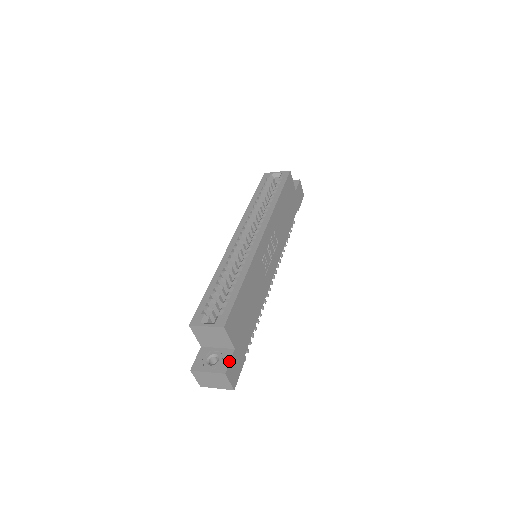
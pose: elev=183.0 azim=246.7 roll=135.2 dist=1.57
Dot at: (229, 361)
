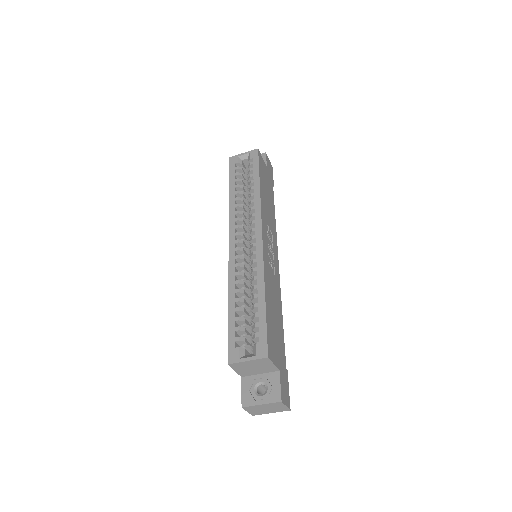
Dot at: (280, 386)
